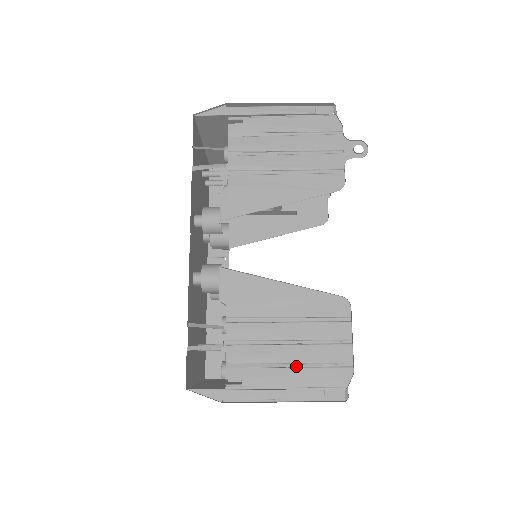
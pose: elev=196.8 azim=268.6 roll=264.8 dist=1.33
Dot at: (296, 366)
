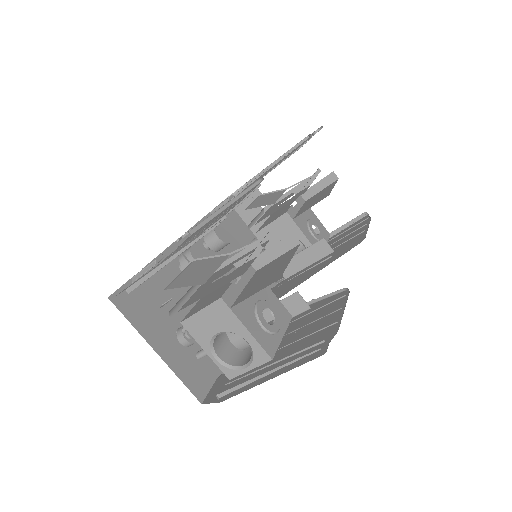
Dot at: occluded
